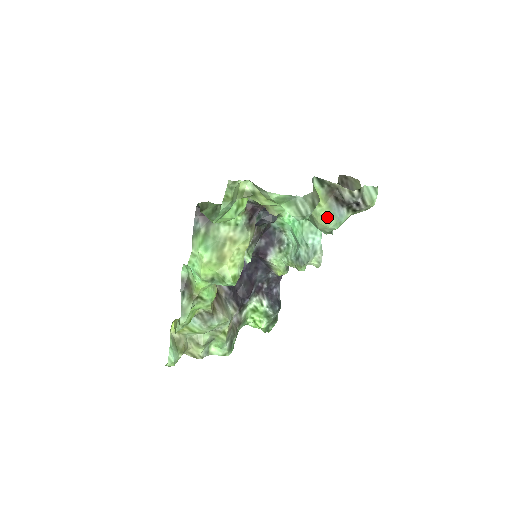
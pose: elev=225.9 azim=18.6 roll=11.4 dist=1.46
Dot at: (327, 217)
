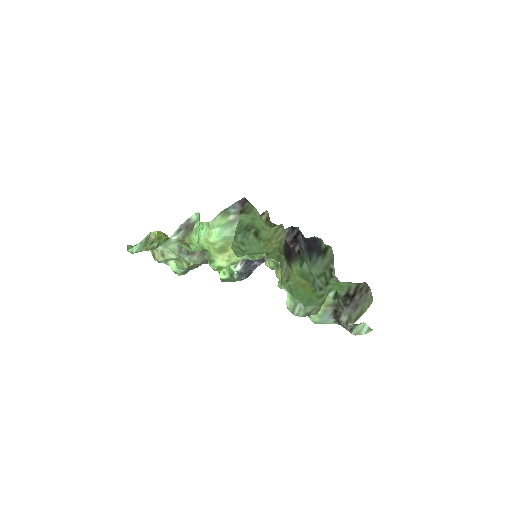
Dot at: occluded
